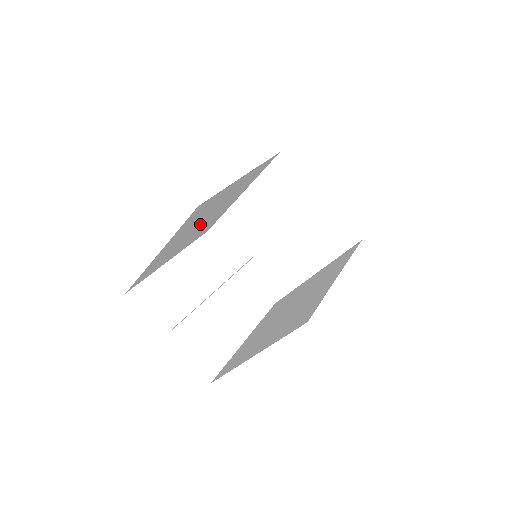
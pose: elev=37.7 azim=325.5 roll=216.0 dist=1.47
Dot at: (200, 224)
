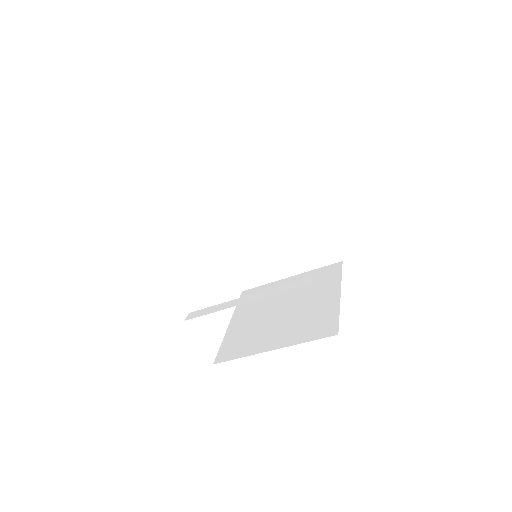
Dot at: occluded
